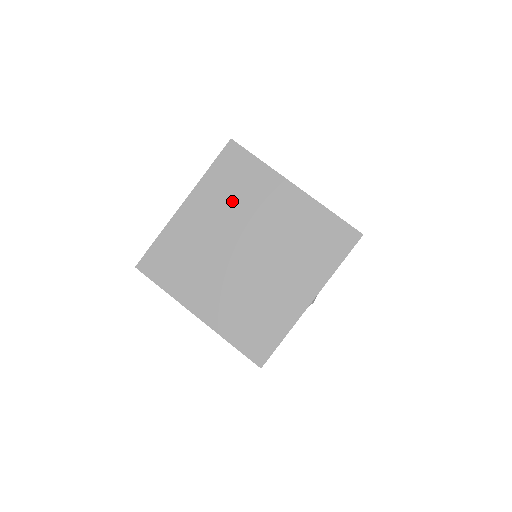
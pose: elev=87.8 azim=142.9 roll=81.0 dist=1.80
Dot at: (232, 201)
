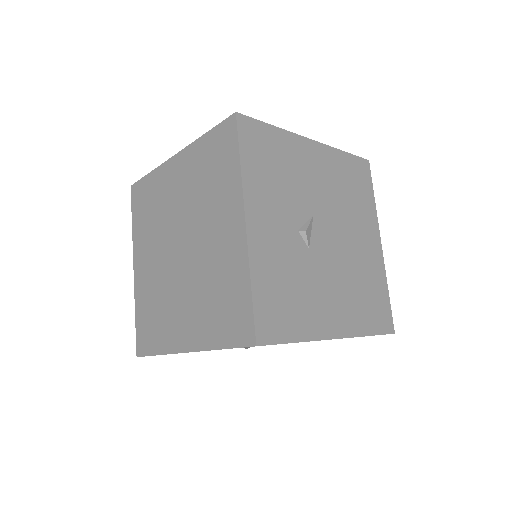
Dot at: (153, 225)
